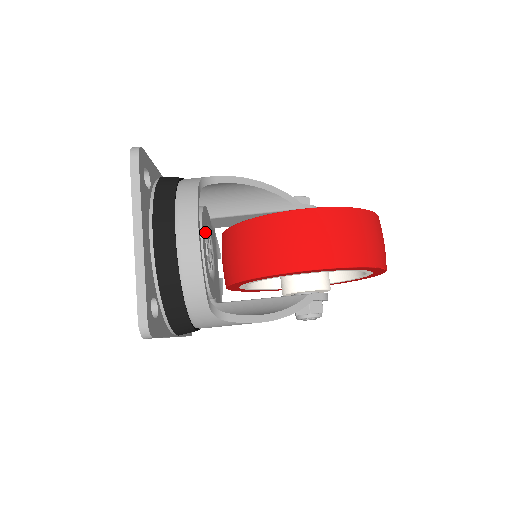
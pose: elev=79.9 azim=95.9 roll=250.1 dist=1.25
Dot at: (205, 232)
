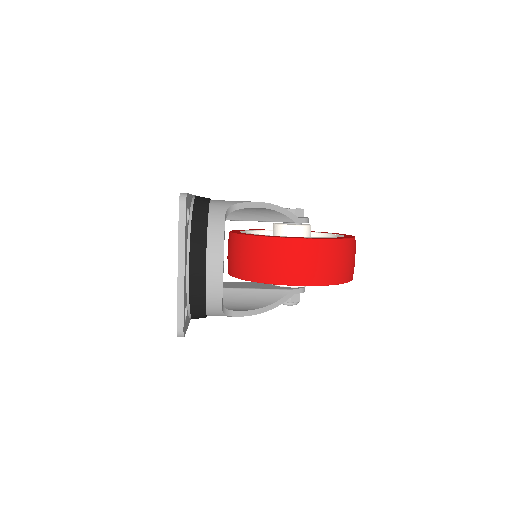
Dot at: occluded
